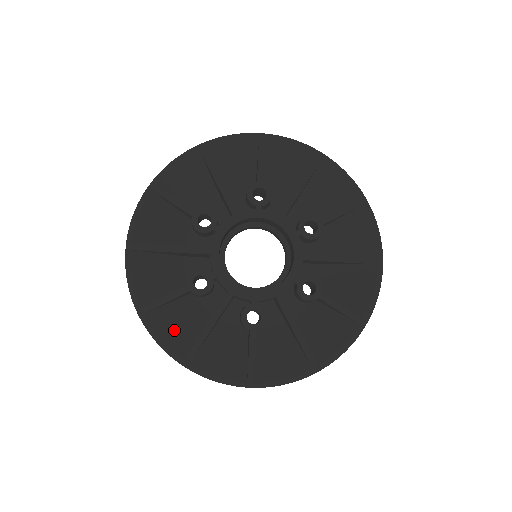
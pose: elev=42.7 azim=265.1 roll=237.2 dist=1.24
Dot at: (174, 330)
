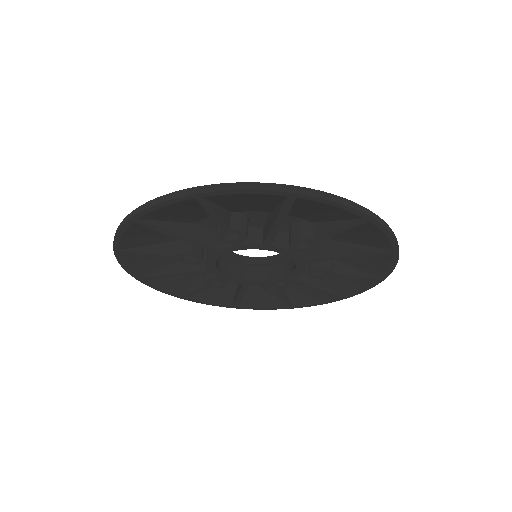
Dot at: (214, 296)
